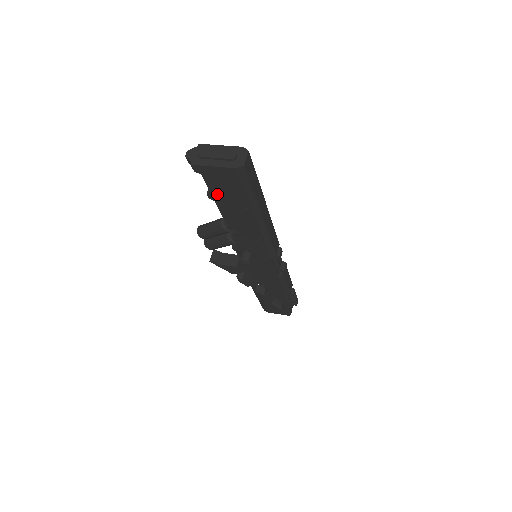
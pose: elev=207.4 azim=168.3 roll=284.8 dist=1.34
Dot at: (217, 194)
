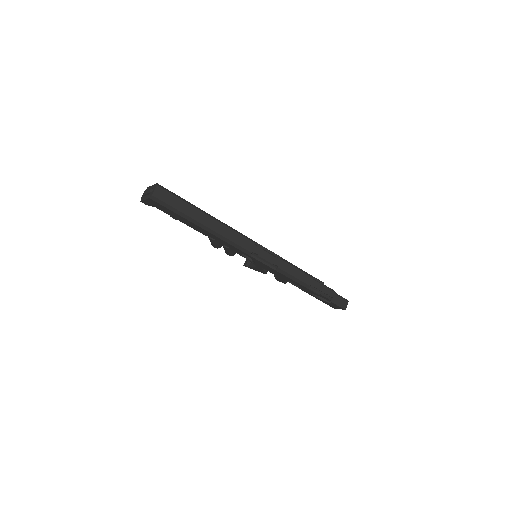
Dot at: (172, 216)
